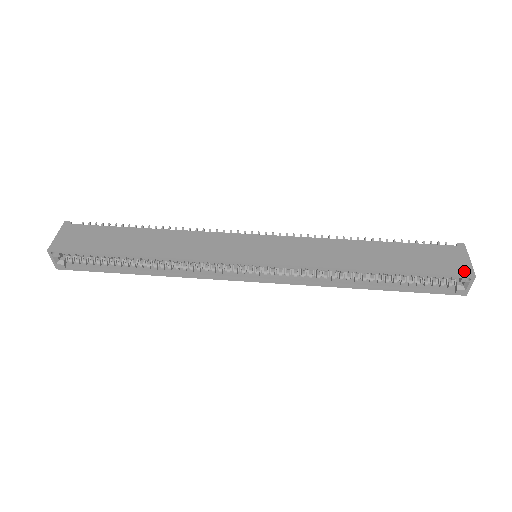
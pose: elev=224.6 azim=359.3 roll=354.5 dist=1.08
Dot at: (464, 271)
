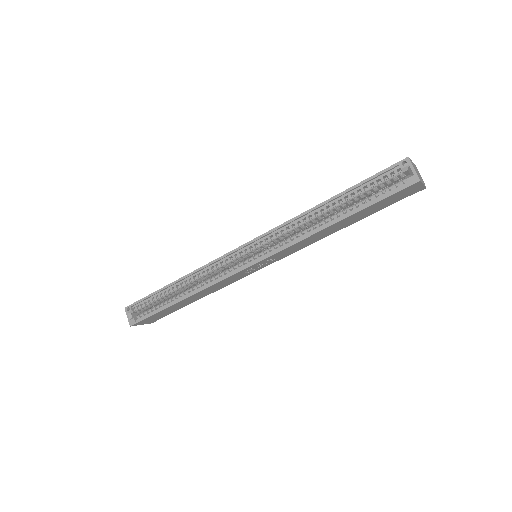
Dot at: (400, 162)
